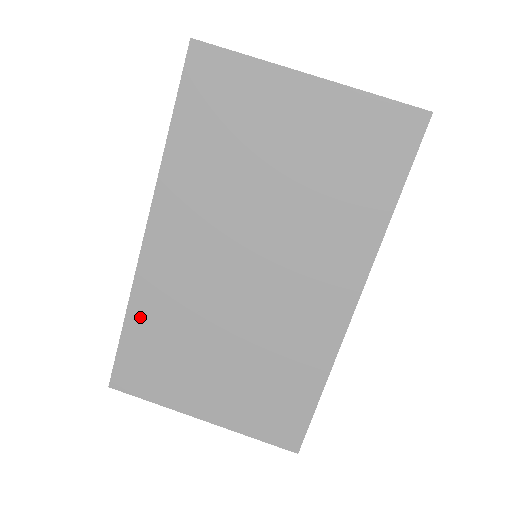
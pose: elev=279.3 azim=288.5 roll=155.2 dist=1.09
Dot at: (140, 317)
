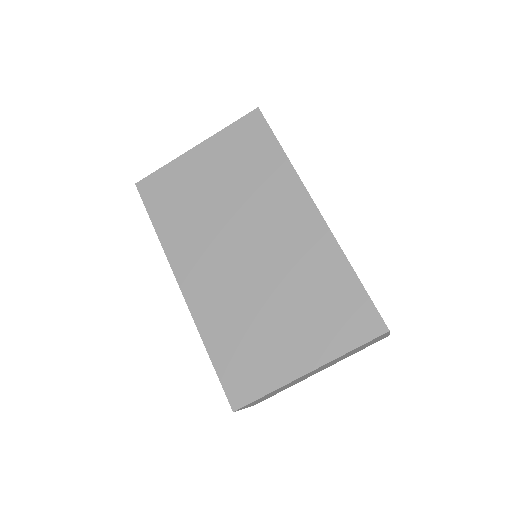
Dot at: (214, 339)
